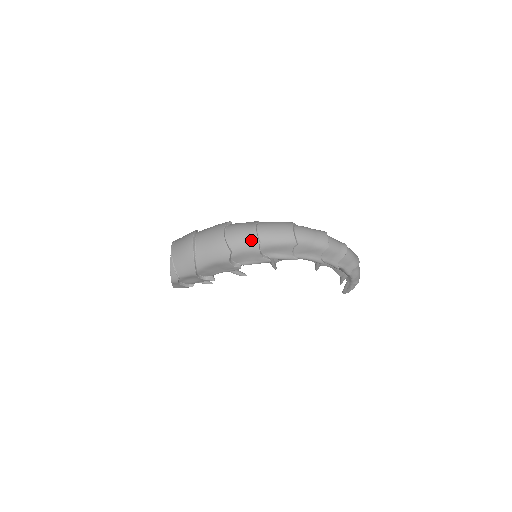
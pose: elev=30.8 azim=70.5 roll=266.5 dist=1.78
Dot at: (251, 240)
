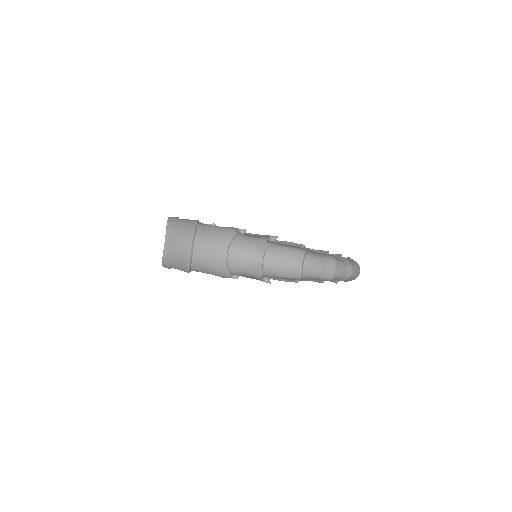
Dot at: (254, 270)
